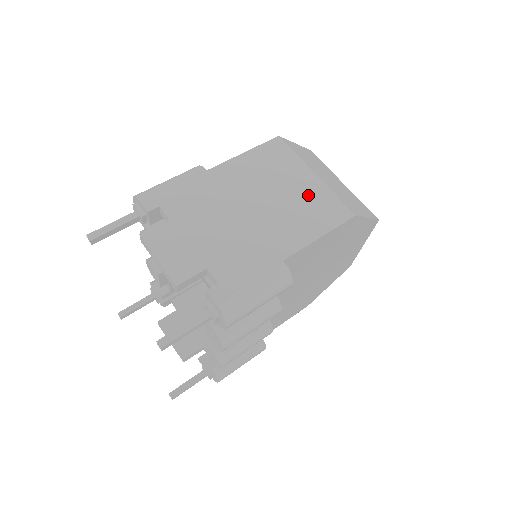
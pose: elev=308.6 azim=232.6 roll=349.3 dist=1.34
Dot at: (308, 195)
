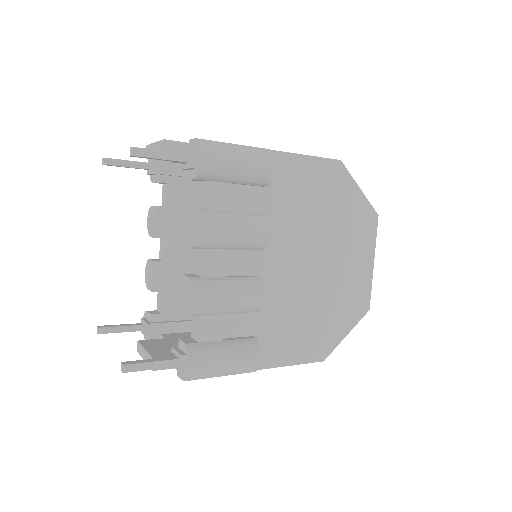
Dot at: occluded
